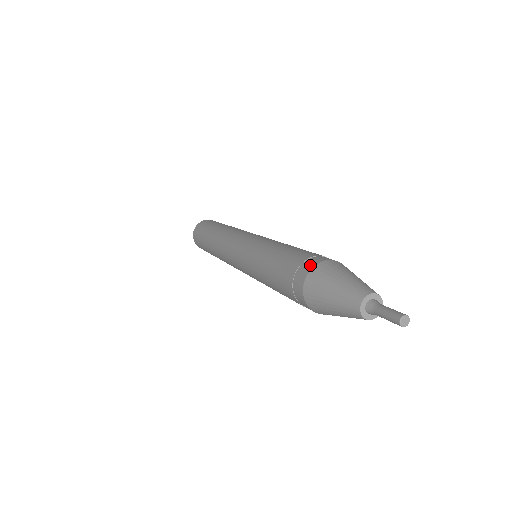
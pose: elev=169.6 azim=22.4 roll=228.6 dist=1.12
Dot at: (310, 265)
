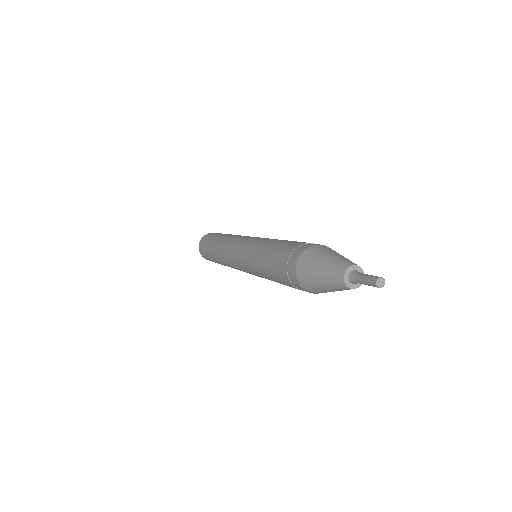
Dot at: (296, 257)
